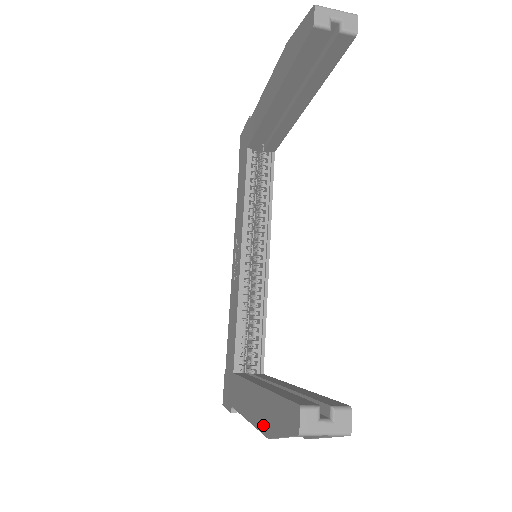
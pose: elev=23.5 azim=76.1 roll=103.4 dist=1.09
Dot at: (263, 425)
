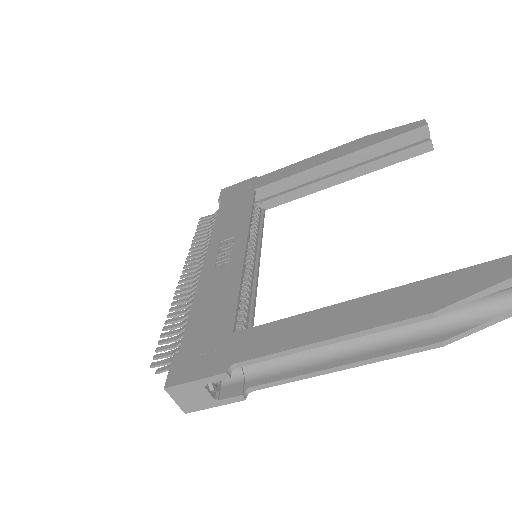
Dot at: (408, 311)
